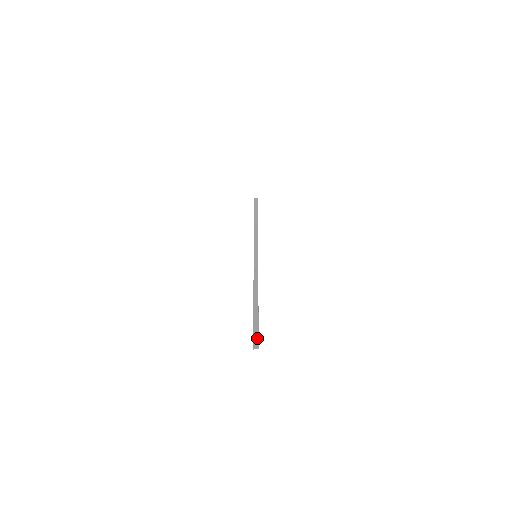
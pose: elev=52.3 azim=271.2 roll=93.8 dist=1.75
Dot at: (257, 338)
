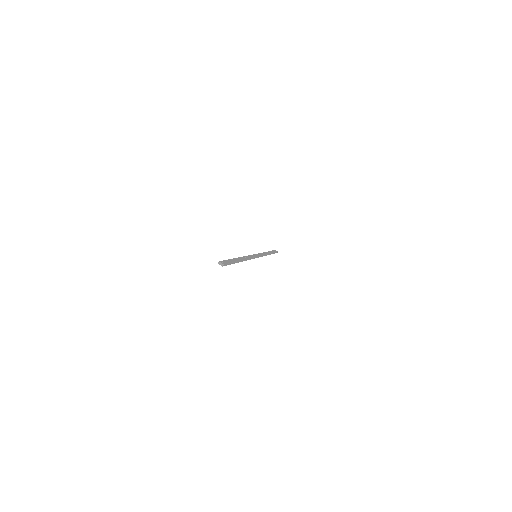
Dot at: (226, 262)
